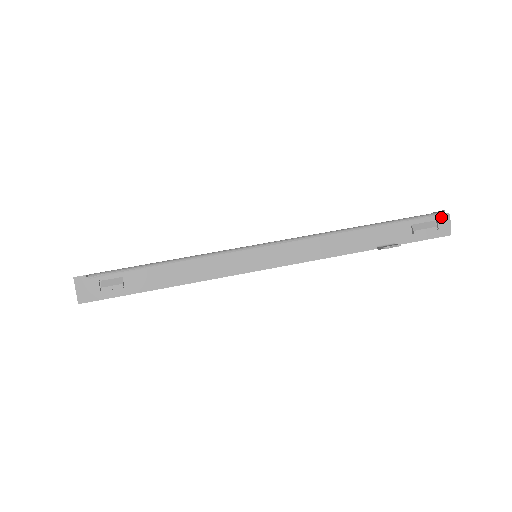
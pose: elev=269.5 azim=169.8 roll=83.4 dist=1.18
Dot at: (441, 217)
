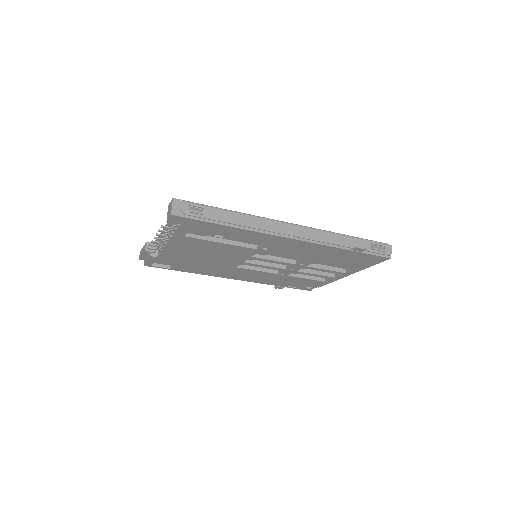
Dot at: (387, 246)
